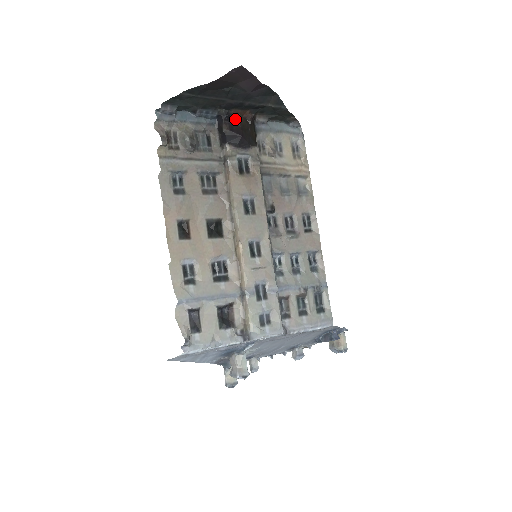
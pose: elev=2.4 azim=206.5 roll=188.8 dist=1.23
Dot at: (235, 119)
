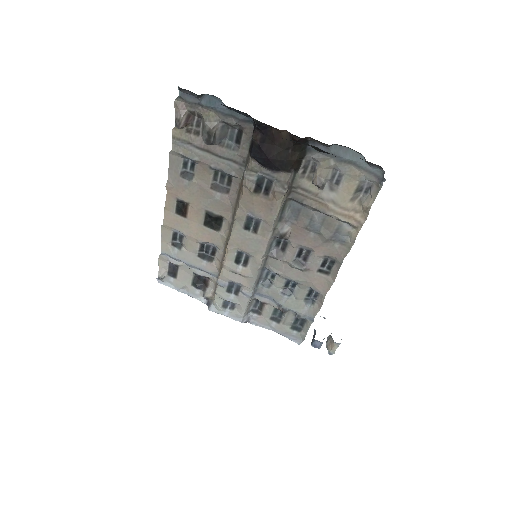
Dot at: (273, 132)
